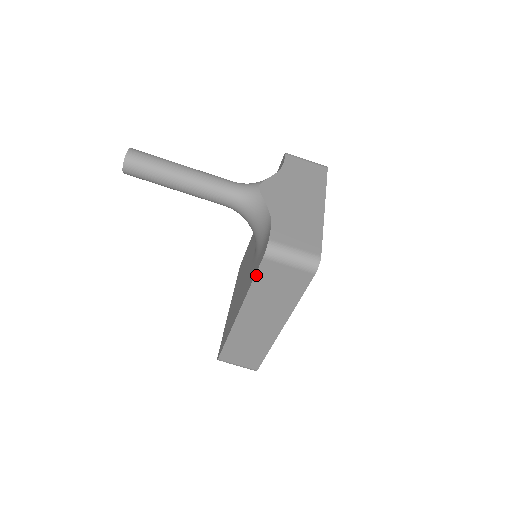
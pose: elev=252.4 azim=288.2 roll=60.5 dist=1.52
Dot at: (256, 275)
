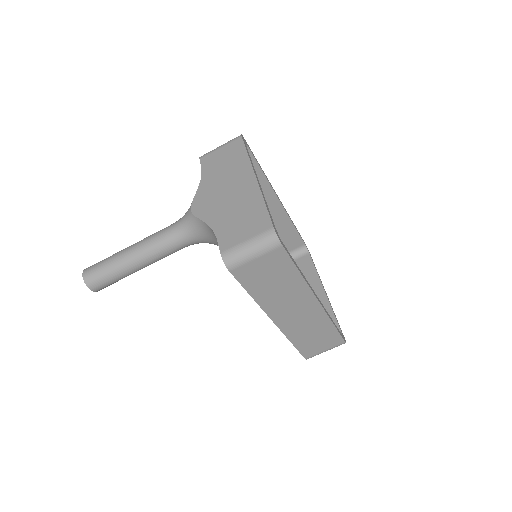
Dot at: (243, 286)
